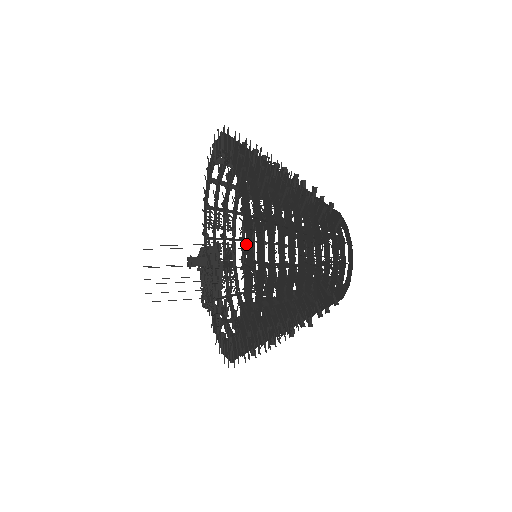
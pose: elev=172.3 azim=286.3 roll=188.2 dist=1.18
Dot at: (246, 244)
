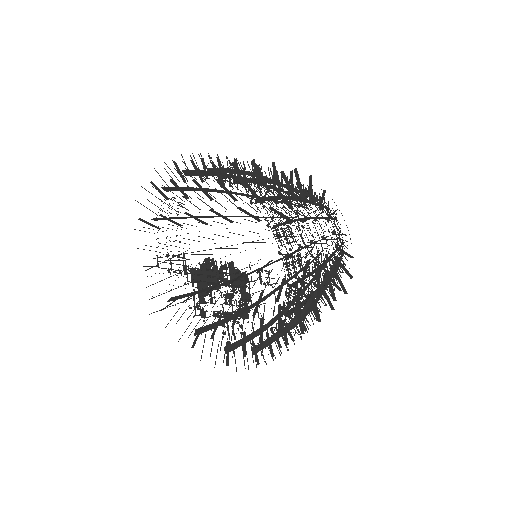
Dot at: occluded
